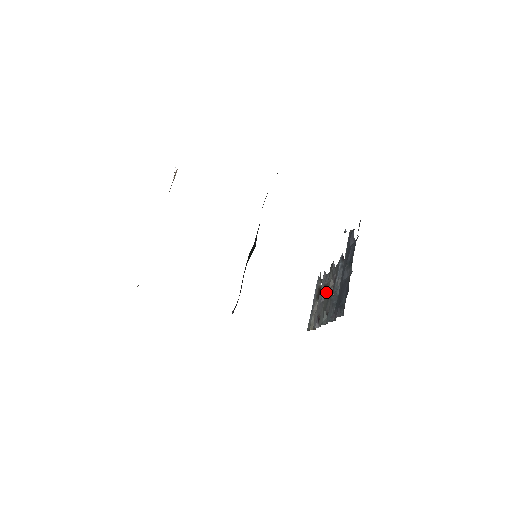
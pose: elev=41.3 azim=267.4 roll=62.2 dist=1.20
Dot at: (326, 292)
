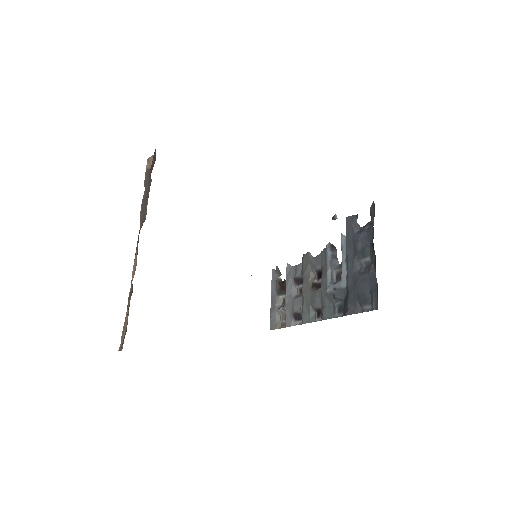
Dot at: (305, 286)
